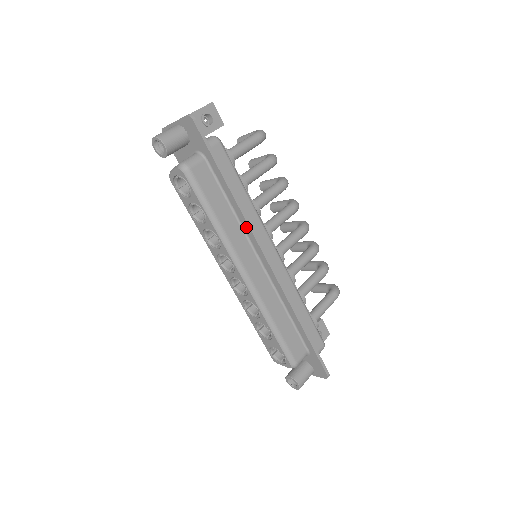
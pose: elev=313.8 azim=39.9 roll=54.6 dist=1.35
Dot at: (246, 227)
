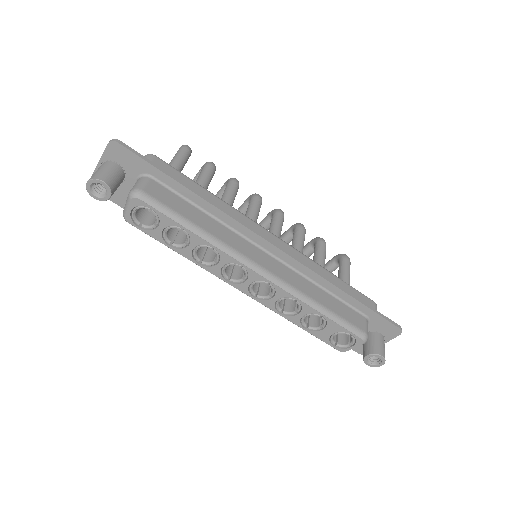
Dot at: (232, 223)
